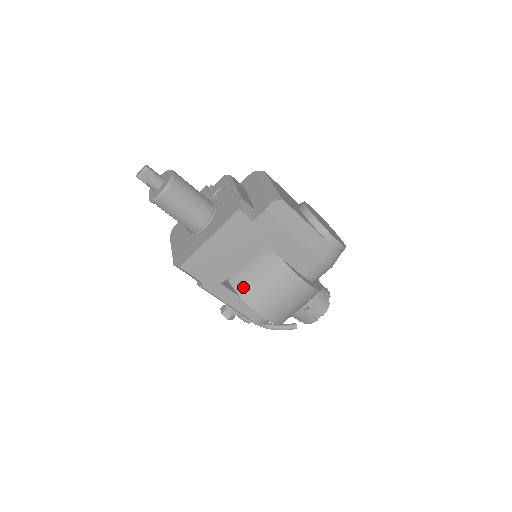
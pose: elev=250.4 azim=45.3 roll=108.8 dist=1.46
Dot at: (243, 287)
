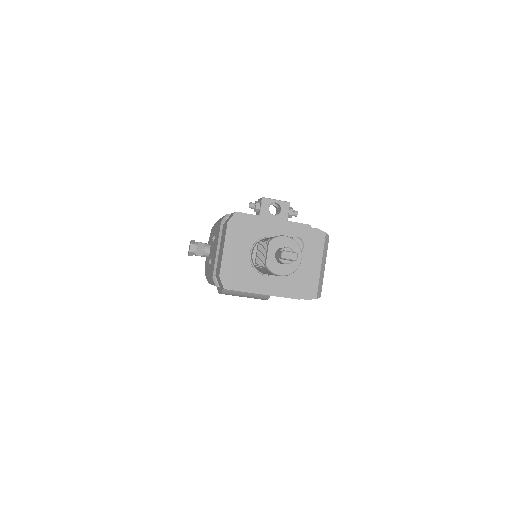
Dot at: occluded
